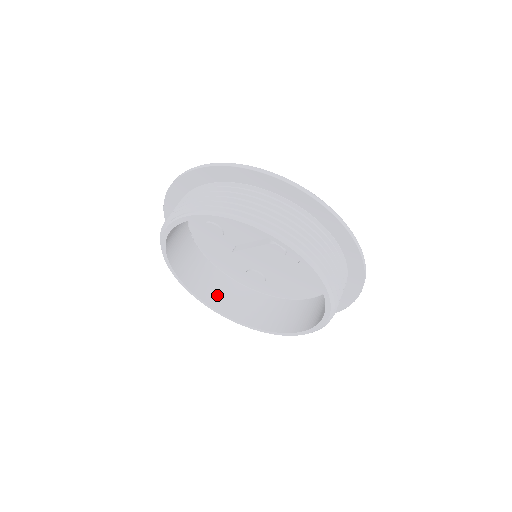
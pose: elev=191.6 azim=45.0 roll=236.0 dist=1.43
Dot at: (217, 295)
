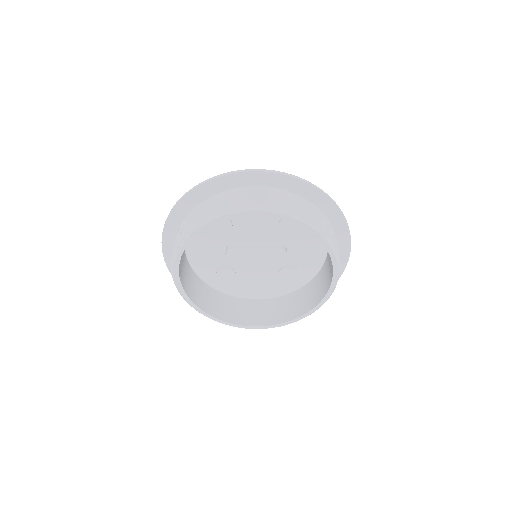
Dot at: (190, 286)
